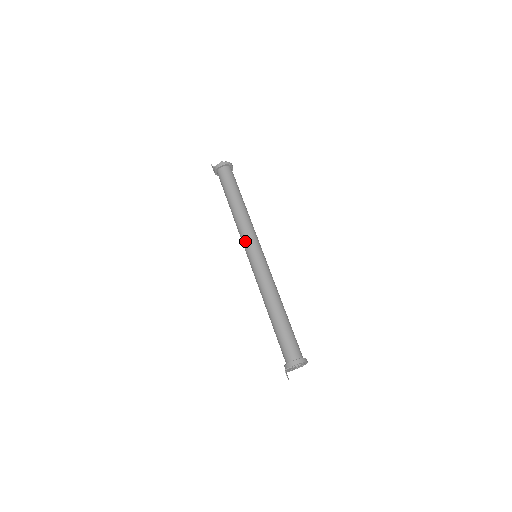
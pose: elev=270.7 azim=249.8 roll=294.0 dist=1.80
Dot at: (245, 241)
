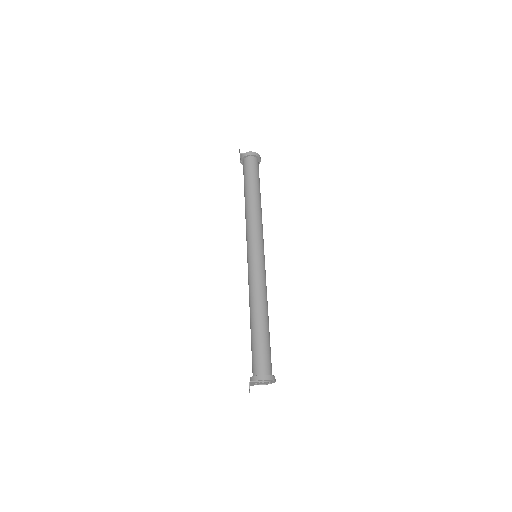
Dot at: (250, 237)
